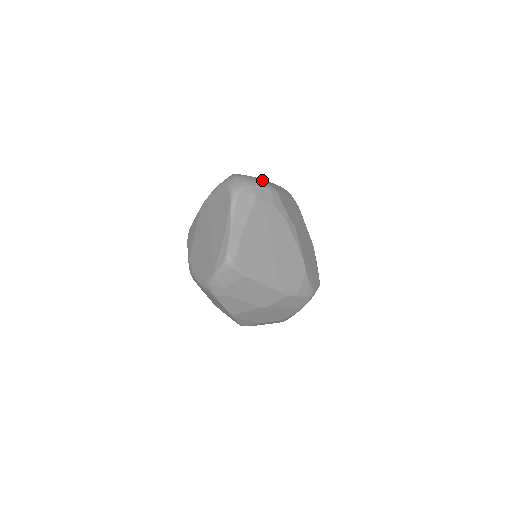
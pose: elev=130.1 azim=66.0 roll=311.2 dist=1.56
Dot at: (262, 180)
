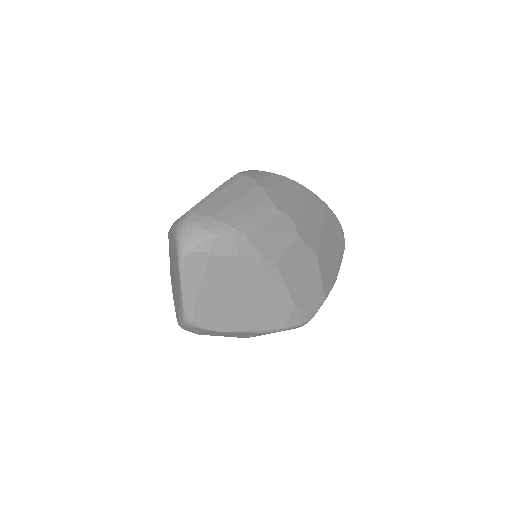
Dot at: (225, 218)
